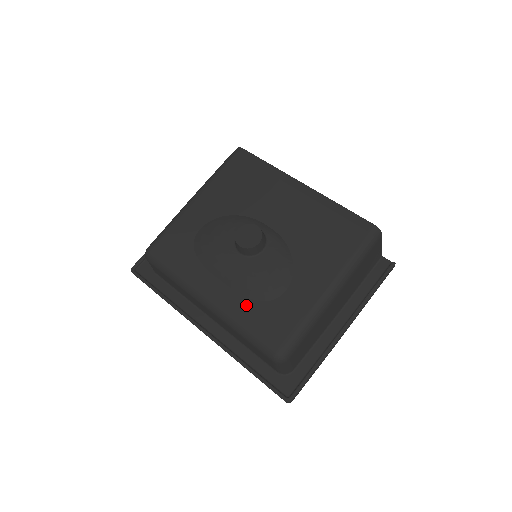
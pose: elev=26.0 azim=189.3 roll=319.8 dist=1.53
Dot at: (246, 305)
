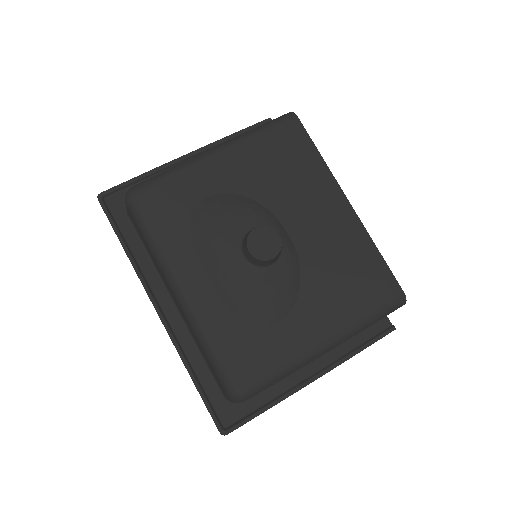
Dot at: (225, 320)
